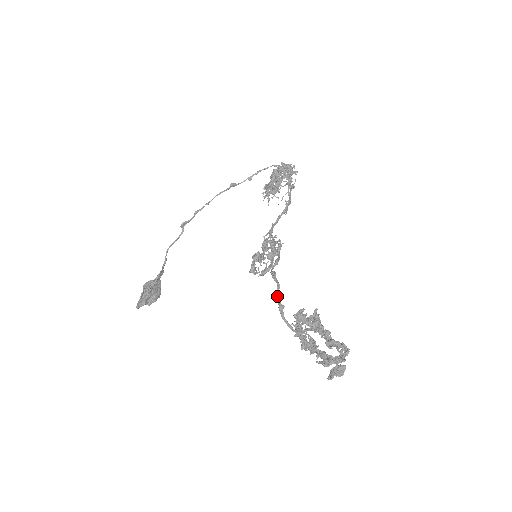
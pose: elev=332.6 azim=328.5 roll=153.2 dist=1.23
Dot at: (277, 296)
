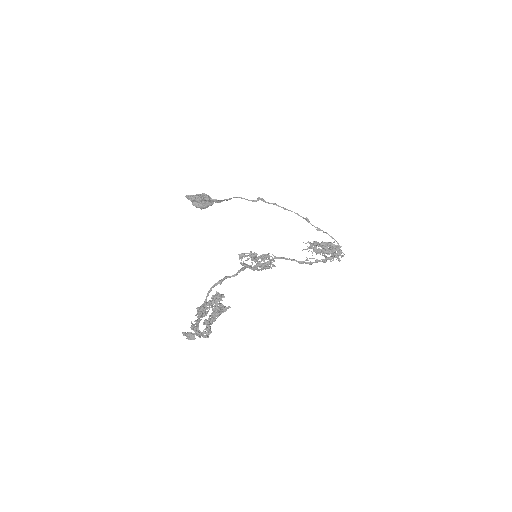
Dot at: (227, 277)
